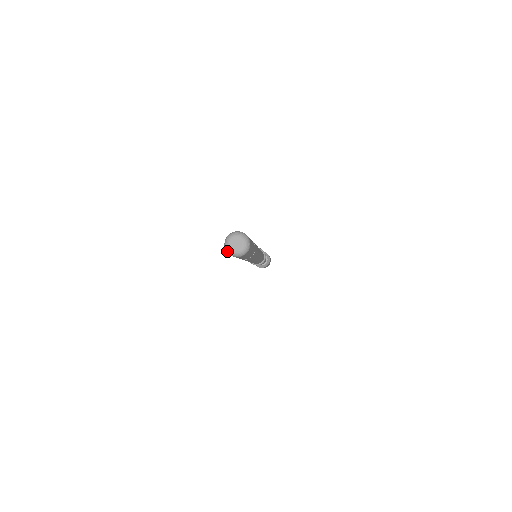
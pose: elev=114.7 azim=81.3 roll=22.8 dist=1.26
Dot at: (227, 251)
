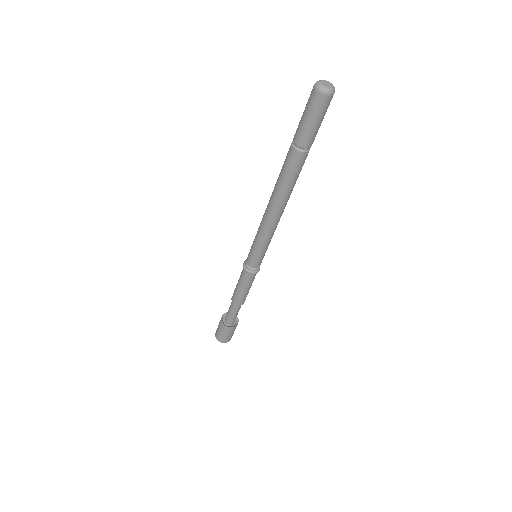
Dot at: (325, 91)
